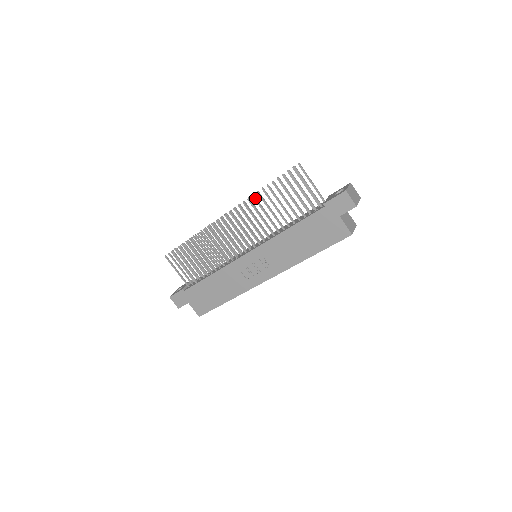
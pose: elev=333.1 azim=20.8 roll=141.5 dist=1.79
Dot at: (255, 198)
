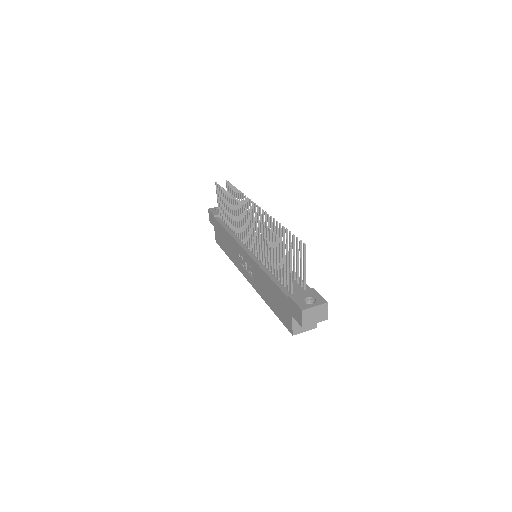
Dot at: (264, 228)
